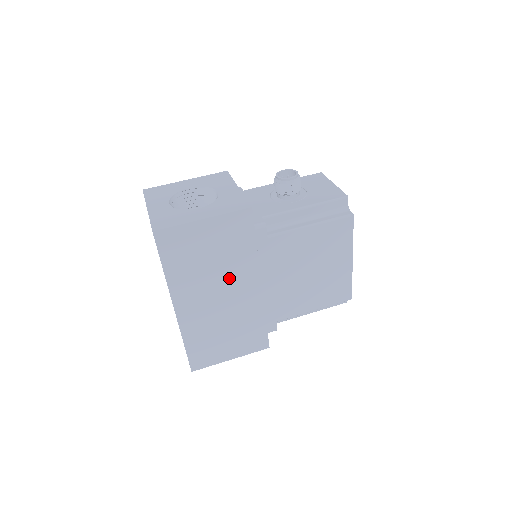
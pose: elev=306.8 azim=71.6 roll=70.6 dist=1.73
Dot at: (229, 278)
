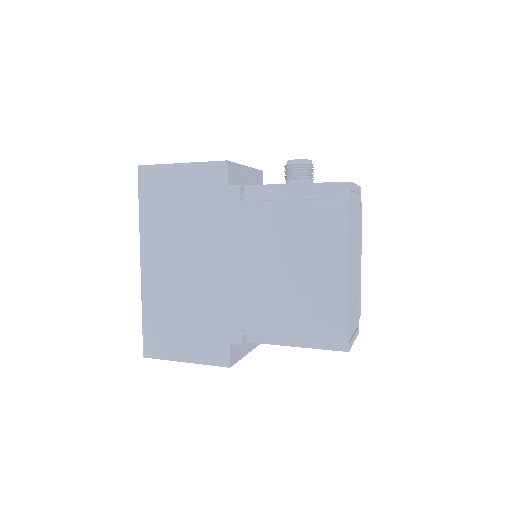
Dot at: (196, 243)
